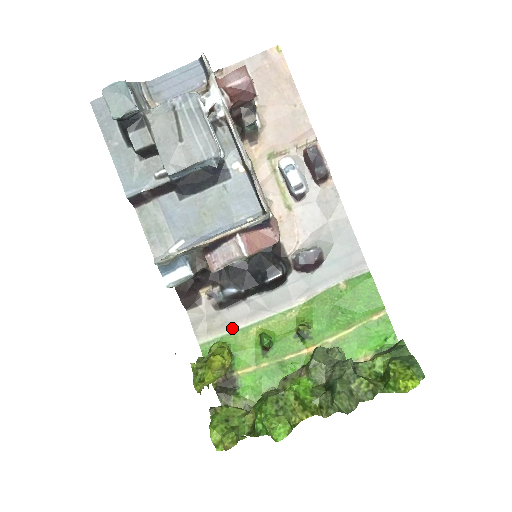
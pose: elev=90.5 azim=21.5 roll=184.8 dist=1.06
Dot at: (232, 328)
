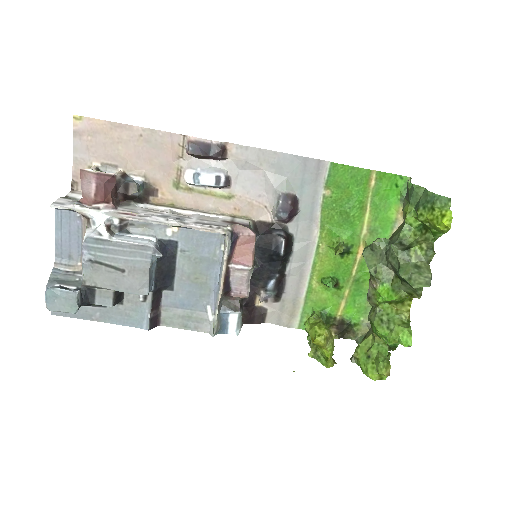
Dot at: (301, 298)
